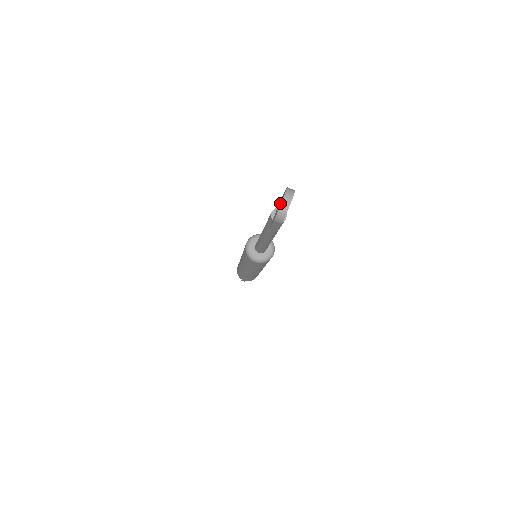
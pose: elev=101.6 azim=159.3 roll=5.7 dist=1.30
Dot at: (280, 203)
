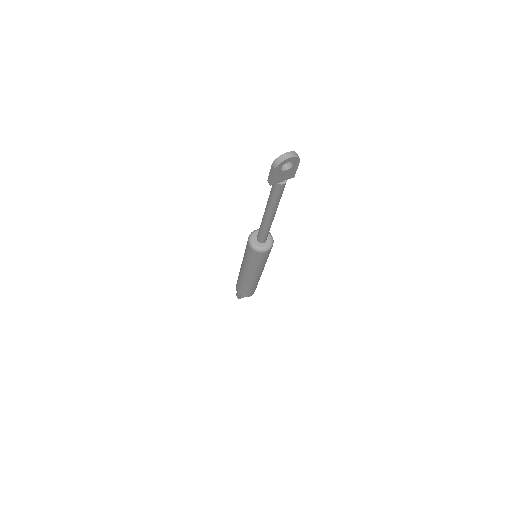
Dot at: (286, 164)
